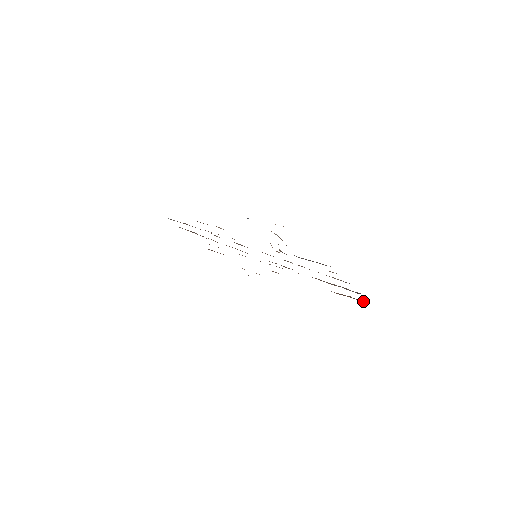
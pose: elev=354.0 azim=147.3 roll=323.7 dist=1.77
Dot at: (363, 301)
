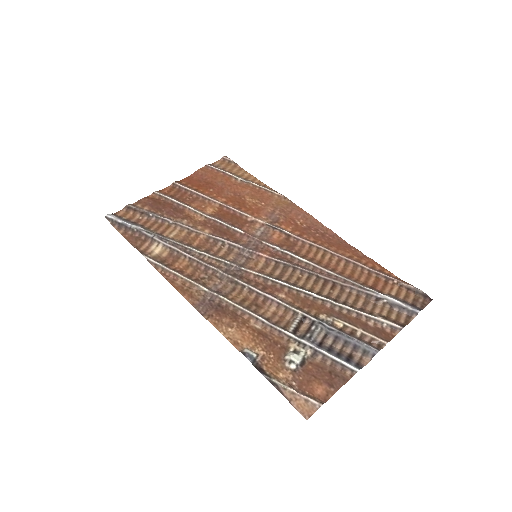
Dot at: (419, 293)
